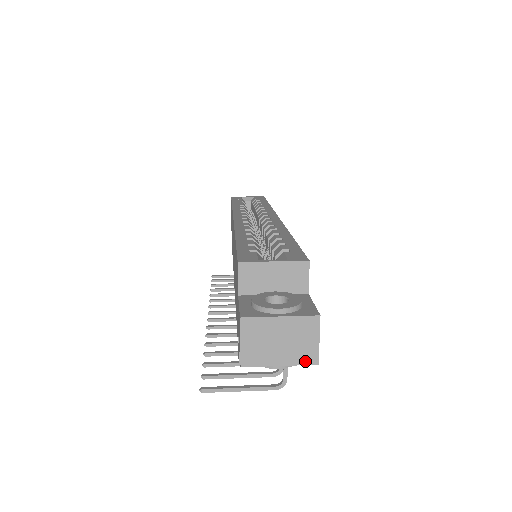
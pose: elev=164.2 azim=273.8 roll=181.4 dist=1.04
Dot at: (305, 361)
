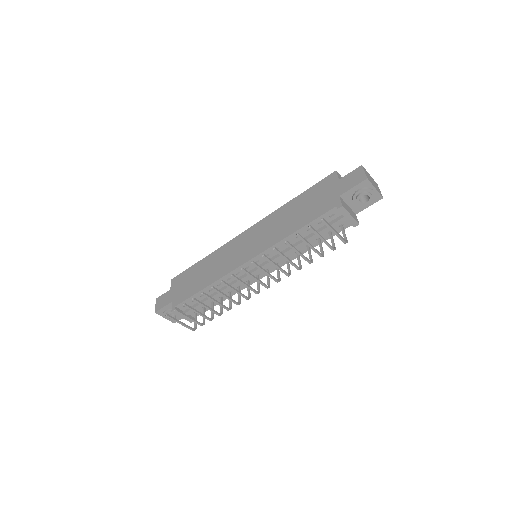
Dot at: (380, 194)
